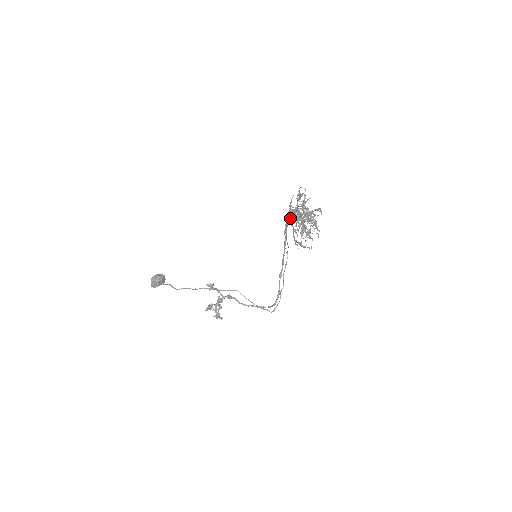
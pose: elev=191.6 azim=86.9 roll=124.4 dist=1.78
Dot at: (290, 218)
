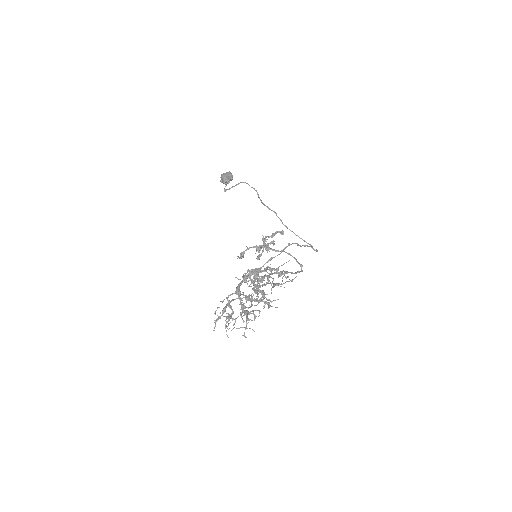
Dot at: (247, 278)
